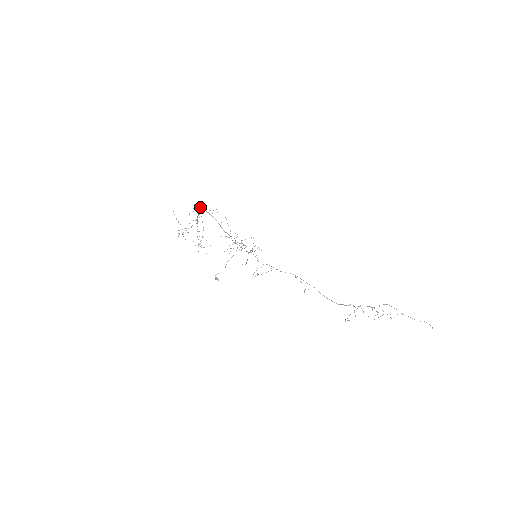
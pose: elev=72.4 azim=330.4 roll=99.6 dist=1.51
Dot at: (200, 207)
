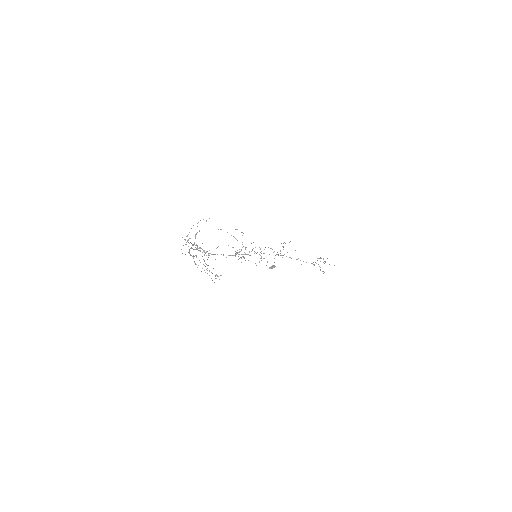
Dot at: (186, 242)
